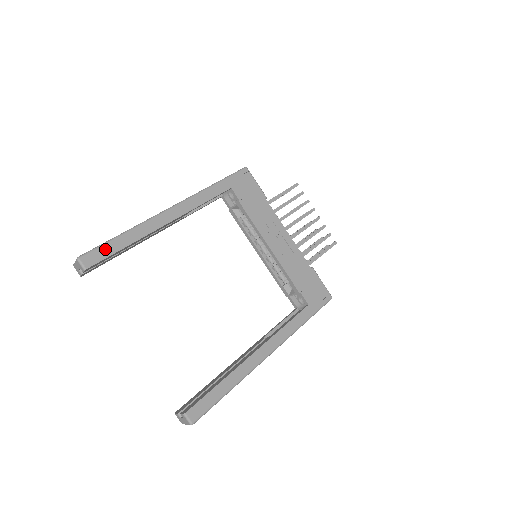
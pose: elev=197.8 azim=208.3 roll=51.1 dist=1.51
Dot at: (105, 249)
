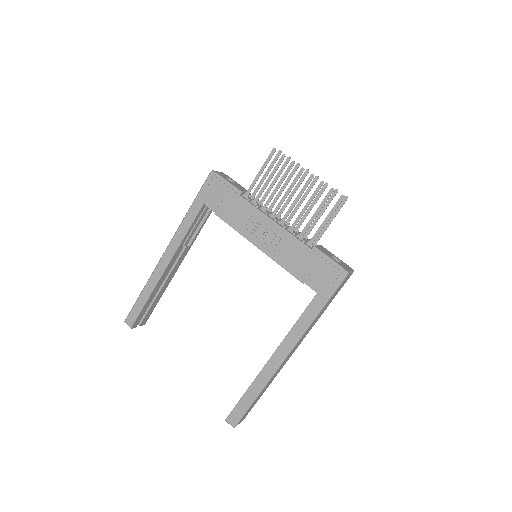
Dot at: (136, 309)
